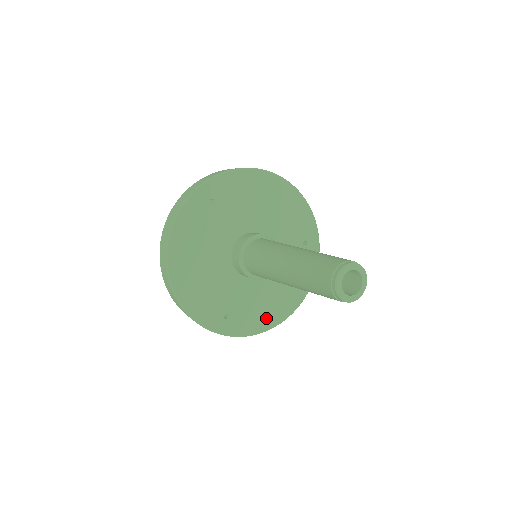
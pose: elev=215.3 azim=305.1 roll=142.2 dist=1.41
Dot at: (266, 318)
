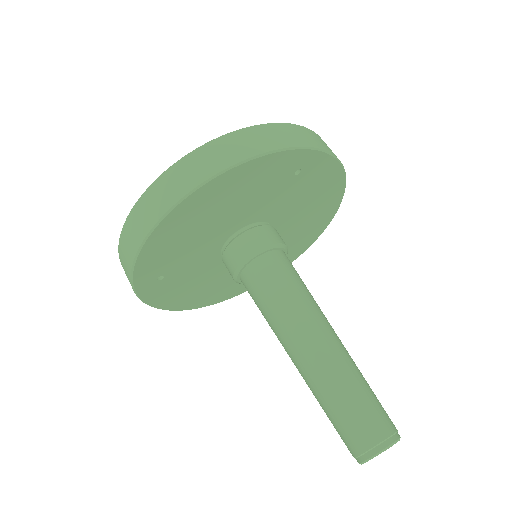
Dot at: (180, 300)
